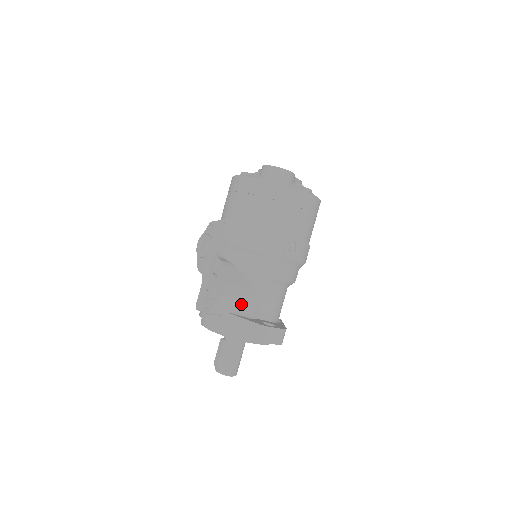
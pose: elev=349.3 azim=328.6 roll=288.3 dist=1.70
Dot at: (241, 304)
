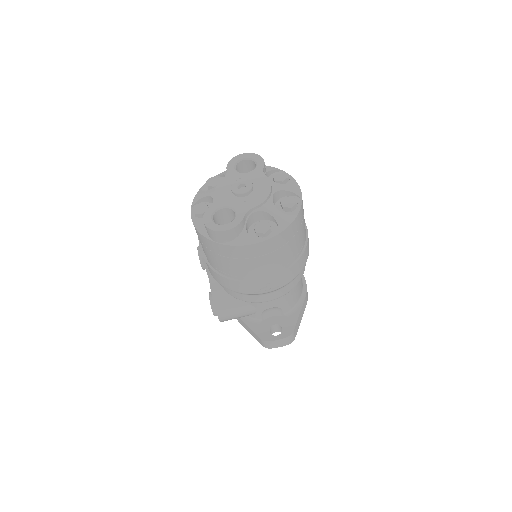
Dot at: (246, 315)
